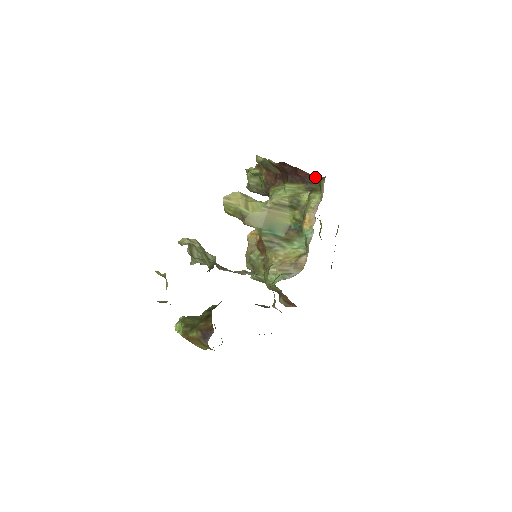
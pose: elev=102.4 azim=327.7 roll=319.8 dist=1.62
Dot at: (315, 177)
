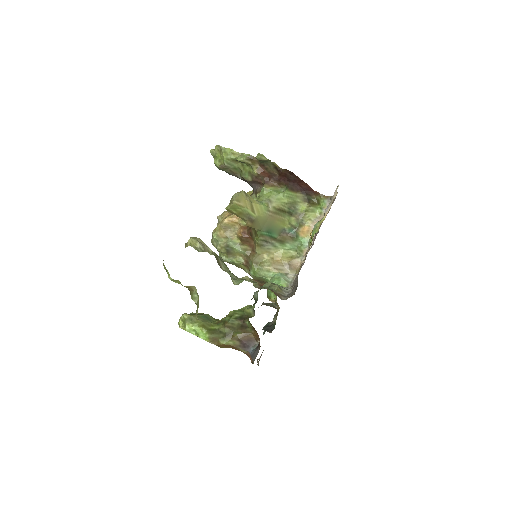
Dot at: (315, 191)
